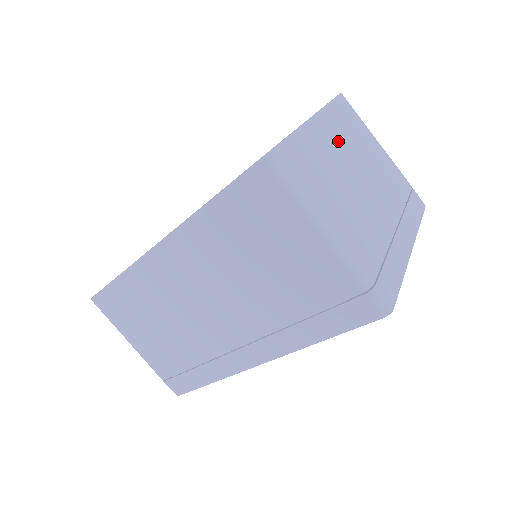
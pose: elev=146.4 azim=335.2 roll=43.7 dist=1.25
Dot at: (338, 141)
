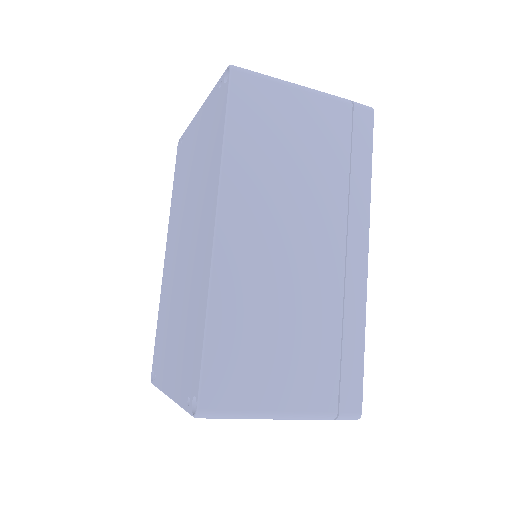
Dot at: occluded
